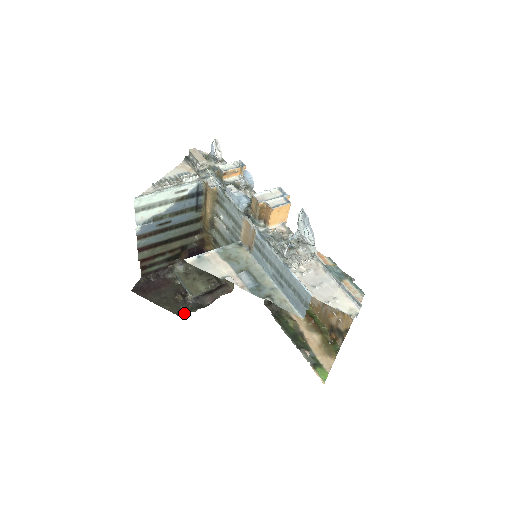
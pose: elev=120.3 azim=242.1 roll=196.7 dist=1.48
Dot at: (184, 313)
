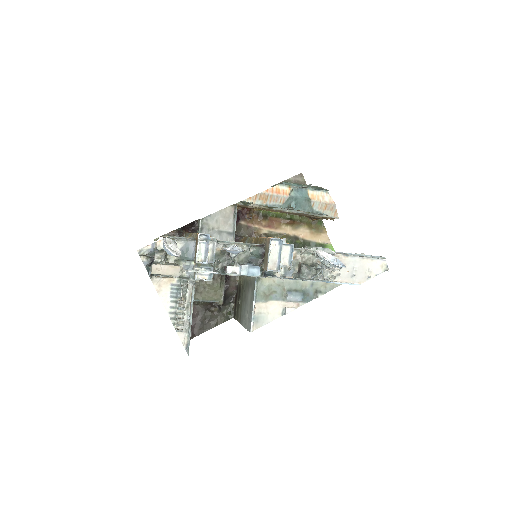
Dot at: (230, 314)
